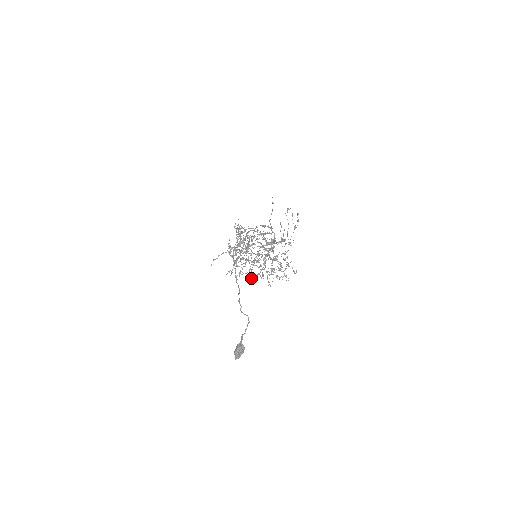
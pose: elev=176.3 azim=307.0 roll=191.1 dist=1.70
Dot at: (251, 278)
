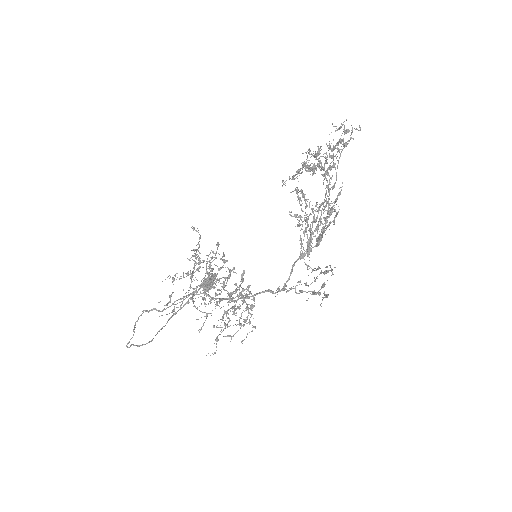
Dot at: (218, 282)
